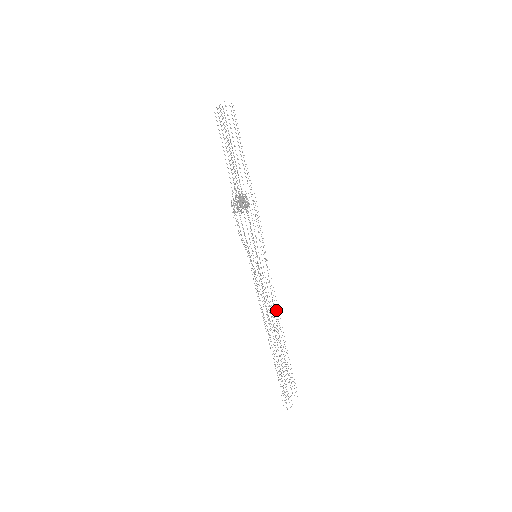
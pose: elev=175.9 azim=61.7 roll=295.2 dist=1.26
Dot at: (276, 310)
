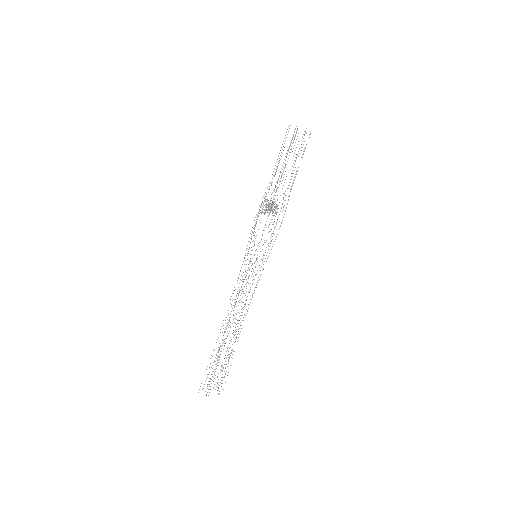
Dot at: occluded
